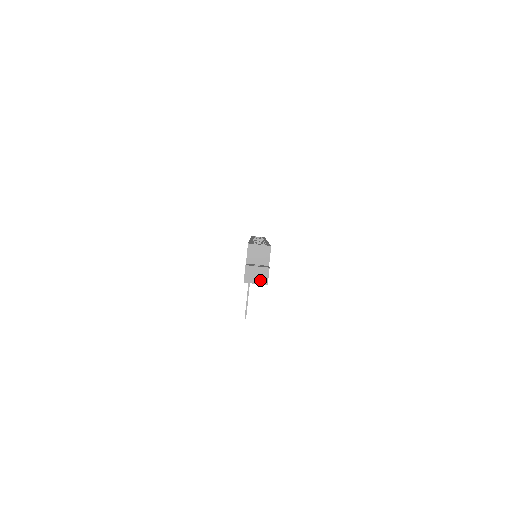
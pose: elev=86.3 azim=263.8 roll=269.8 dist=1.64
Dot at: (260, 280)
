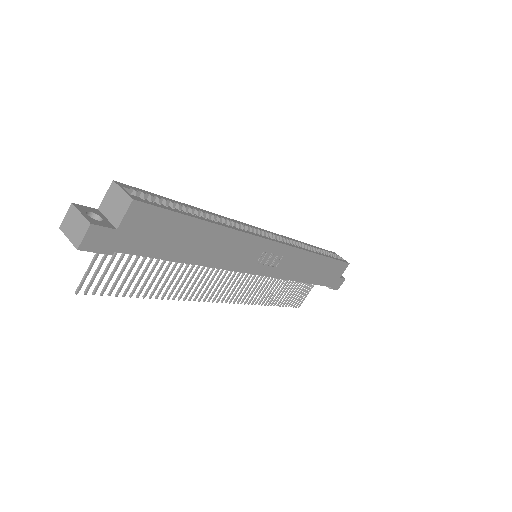
Dot at: (74, 236)
